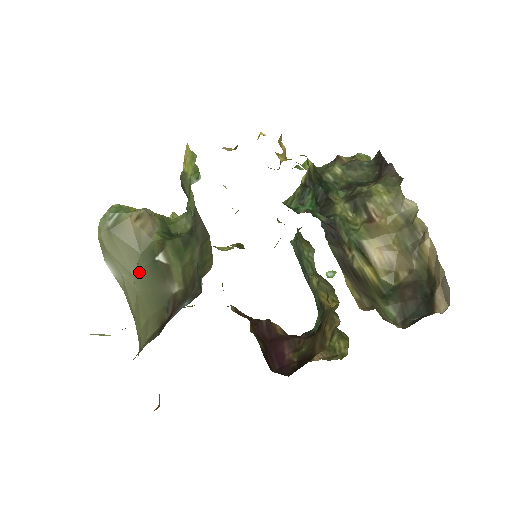
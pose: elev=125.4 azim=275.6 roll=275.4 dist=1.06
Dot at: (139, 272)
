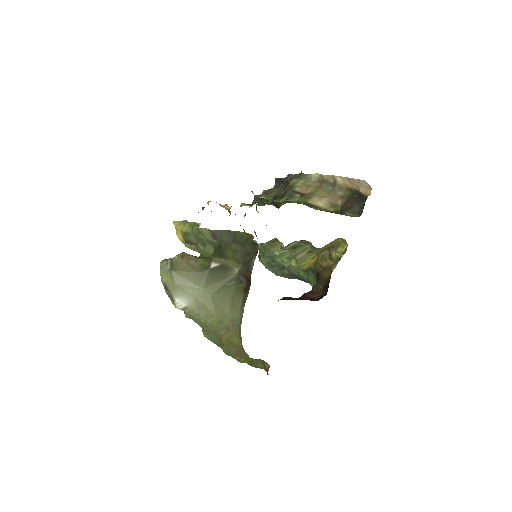
Dot at: (205, 283)
